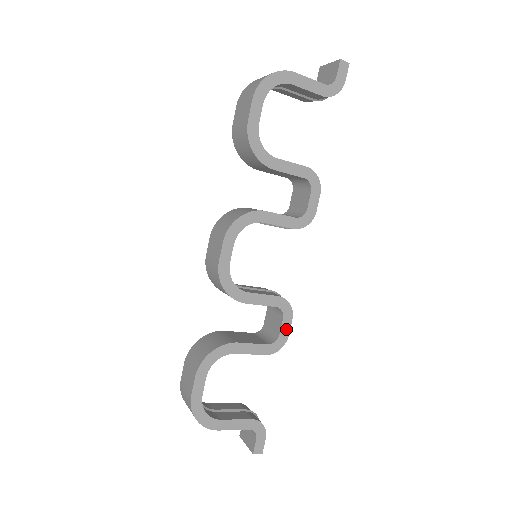
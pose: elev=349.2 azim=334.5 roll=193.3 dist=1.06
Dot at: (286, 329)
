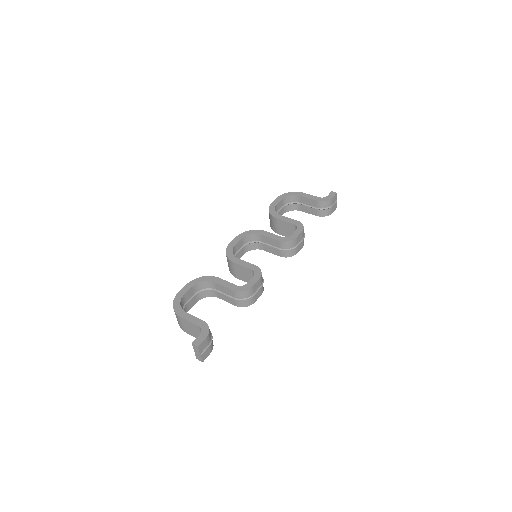
Dot at: (253, 282)
